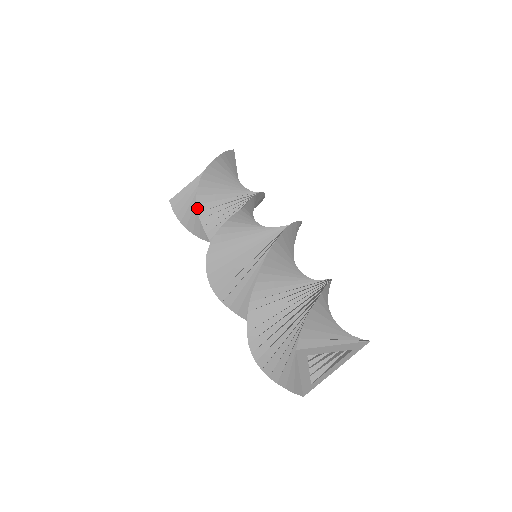
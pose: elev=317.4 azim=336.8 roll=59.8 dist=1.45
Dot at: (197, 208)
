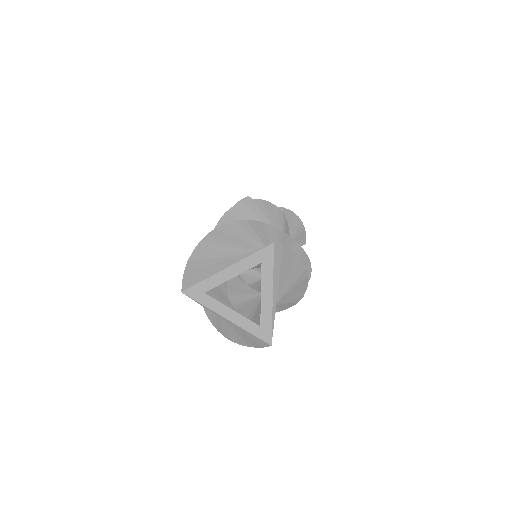
Dot at: occluded
